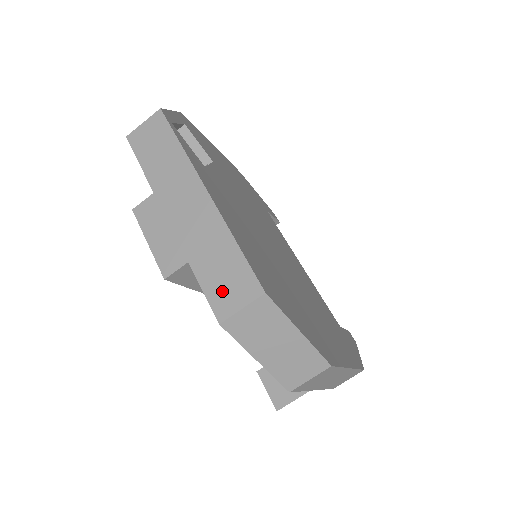
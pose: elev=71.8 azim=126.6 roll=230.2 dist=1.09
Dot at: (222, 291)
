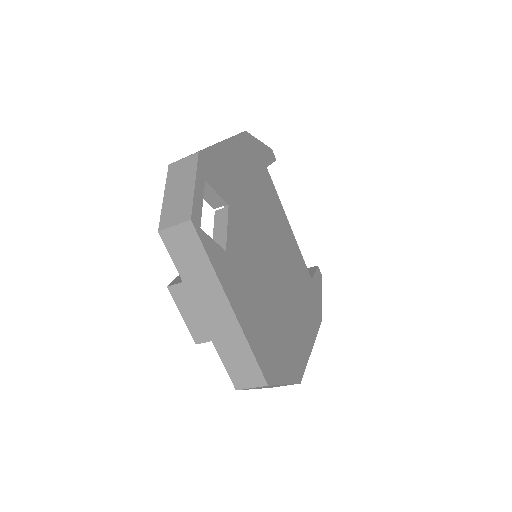
Dot at: (239, 374)
